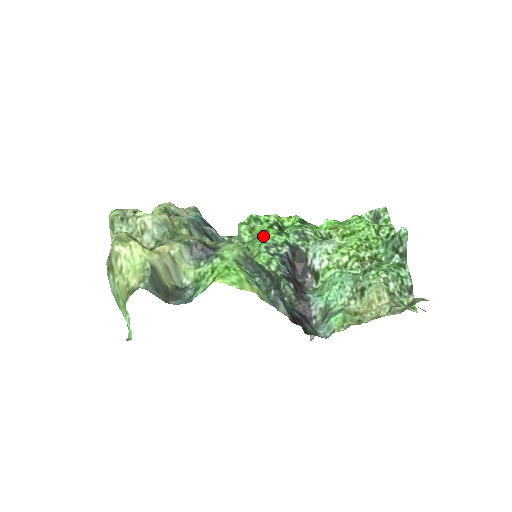
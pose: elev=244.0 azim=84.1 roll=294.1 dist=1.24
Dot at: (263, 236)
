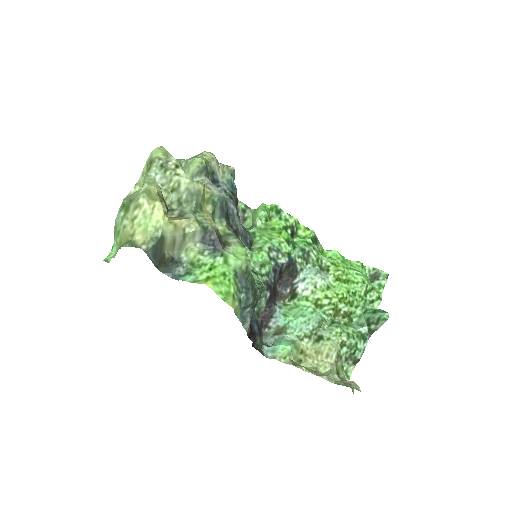
Dot at: (274, 234)
